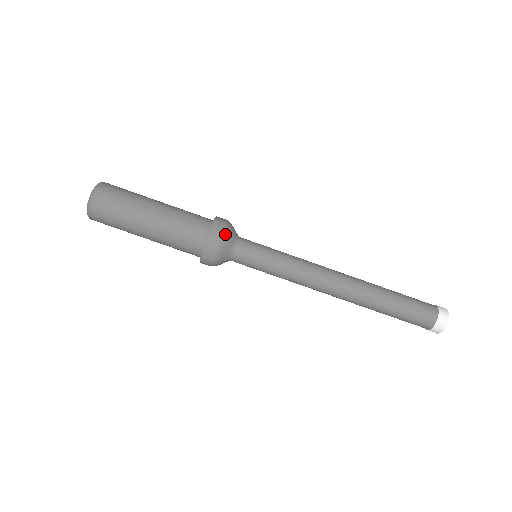
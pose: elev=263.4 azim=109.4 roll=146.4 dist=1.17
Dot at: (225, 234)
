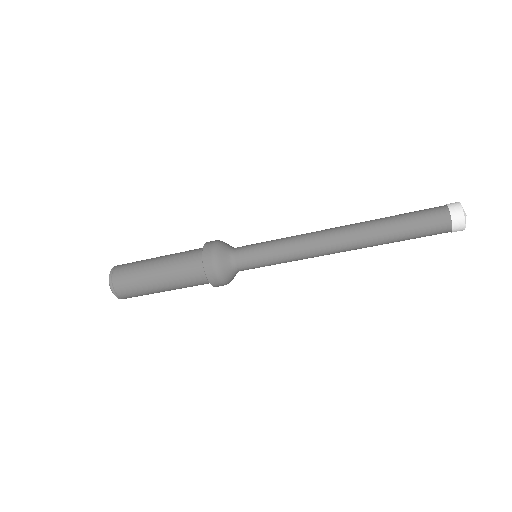
Dot at: (219, 271)
